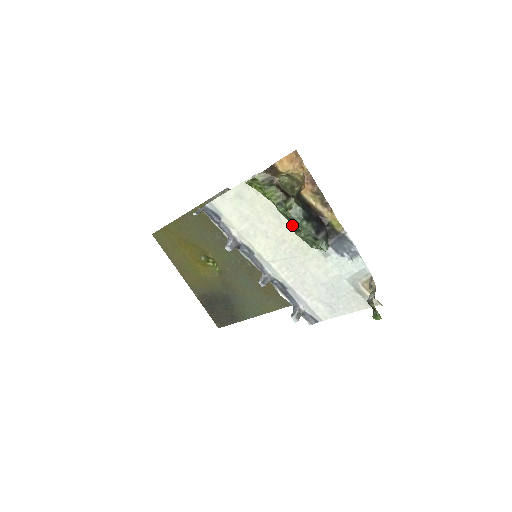
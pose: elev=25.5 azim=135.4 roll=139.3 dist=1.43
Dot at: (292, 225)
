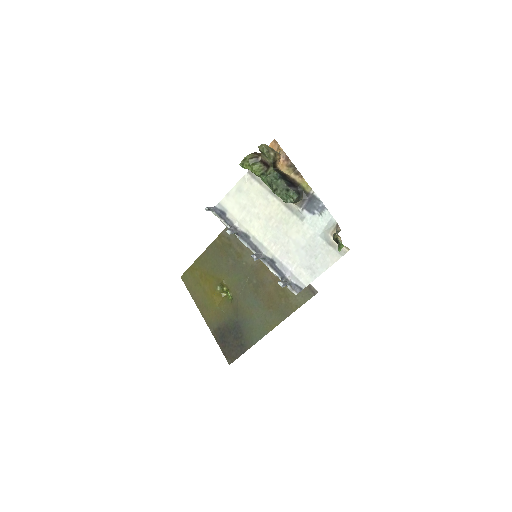
Dot at: (272, 188)
